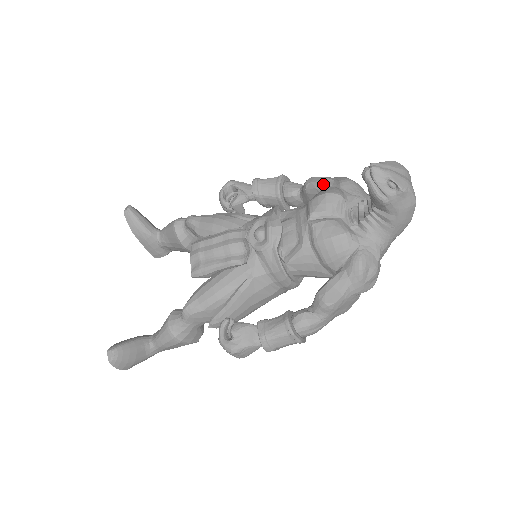
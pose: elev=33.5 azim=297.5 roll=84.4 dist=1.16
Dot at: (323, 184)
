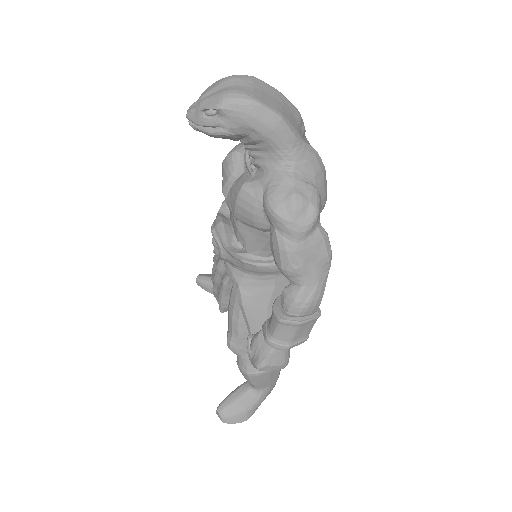
Dot at: occluded
